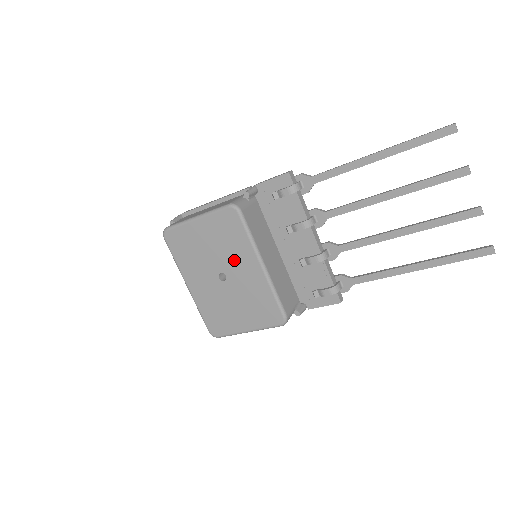
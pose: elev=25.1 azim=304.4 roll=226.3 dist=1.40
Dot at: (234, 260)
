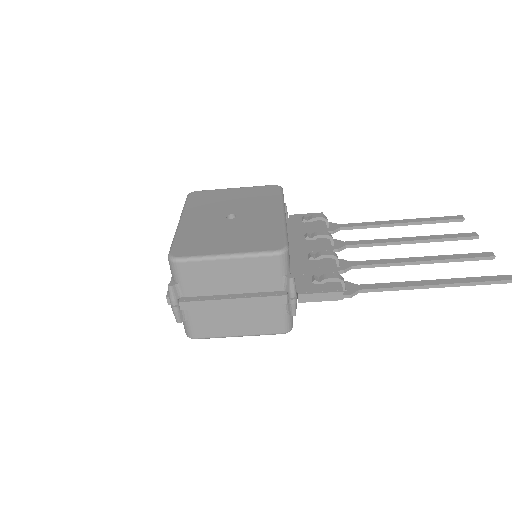
Dot at: (255, 208)
